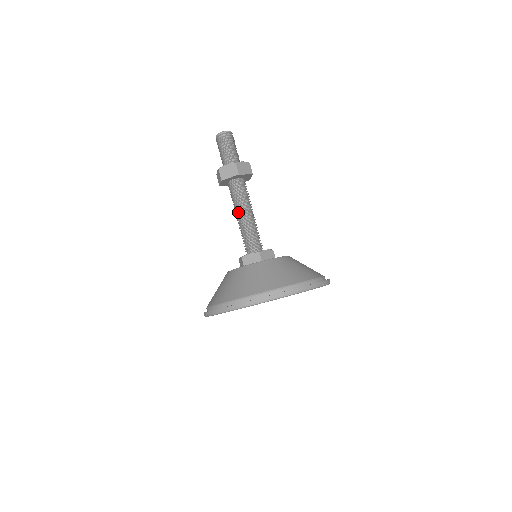
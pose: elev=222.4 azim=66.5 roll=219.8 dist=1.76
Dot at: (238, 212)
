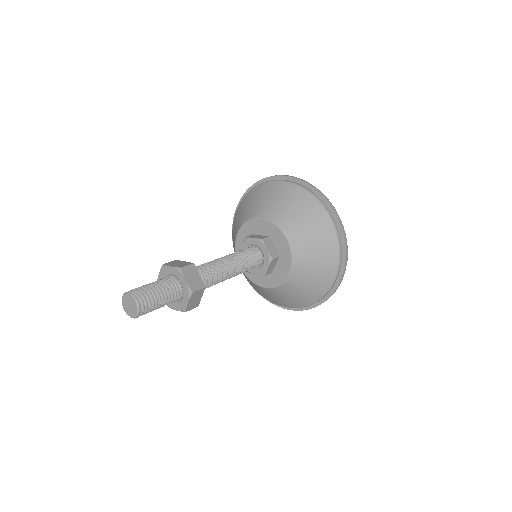
Dot at: occluded
